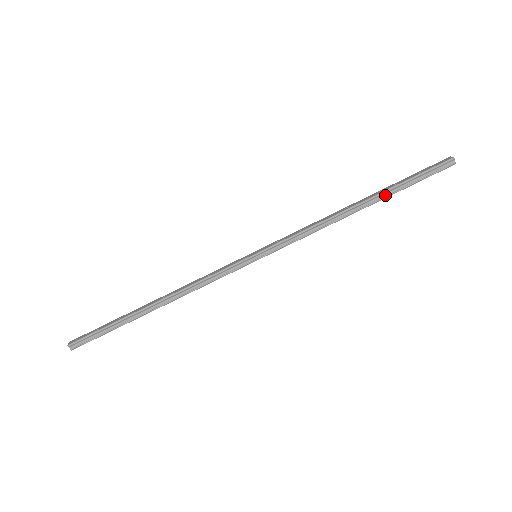
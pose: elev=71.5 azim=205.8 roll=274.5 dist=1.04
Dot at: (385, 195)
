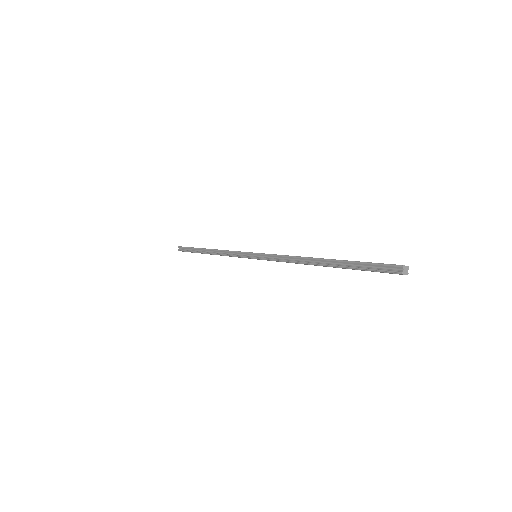
Dot at: (337, 264)
